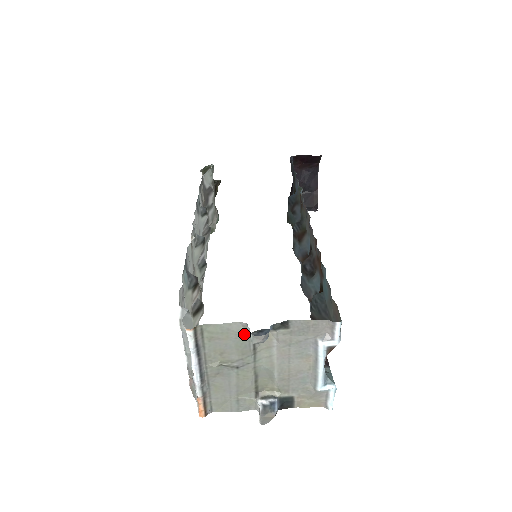
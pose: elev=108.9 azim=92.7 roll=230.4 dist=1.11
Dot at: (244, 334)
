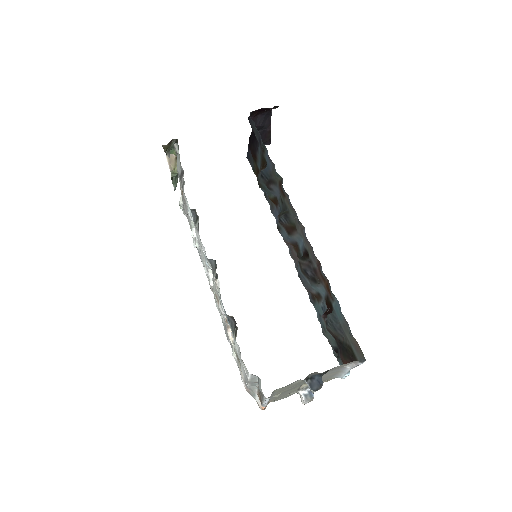
Dot at: (301, 381)
